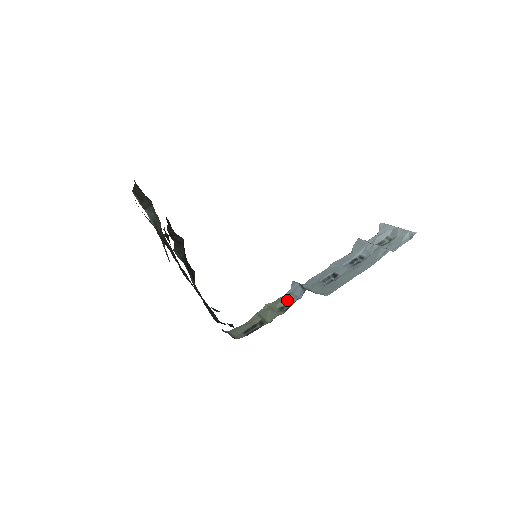
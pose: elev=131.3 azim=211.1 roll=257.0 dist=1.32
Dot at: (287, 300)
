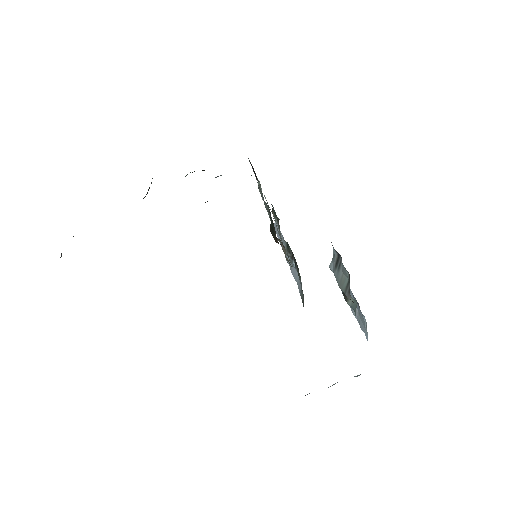
Dot at: occluded
